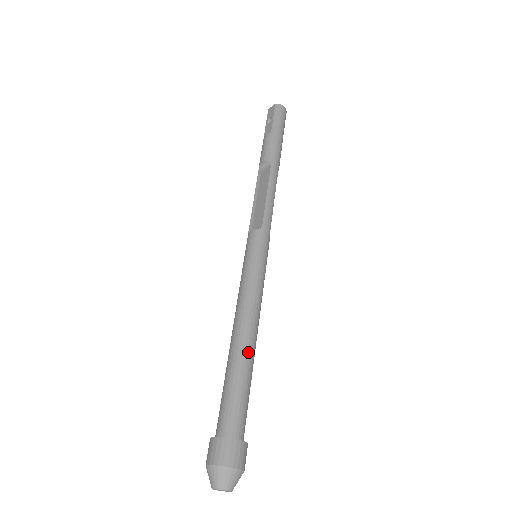
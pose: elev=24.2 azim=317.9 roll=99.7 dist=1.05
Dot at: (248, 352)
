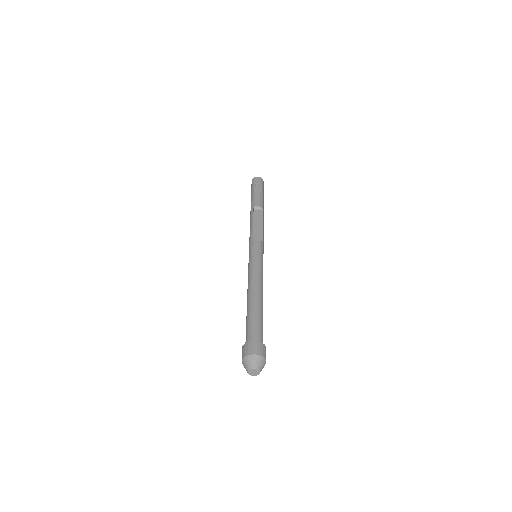
Dot at: occluded
